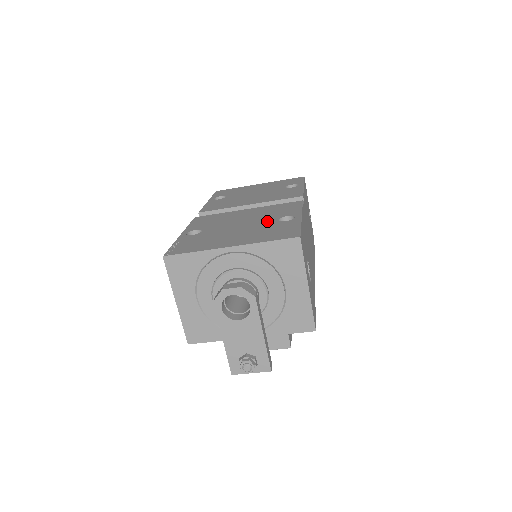
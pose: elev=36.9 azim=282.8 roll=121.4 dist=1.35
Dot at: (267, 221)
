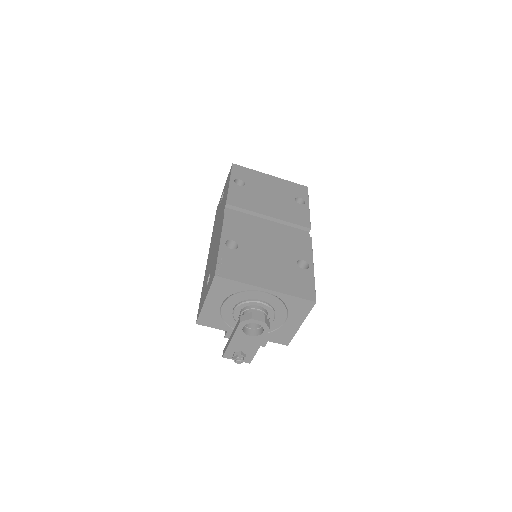
Dot at: (289, 260)
